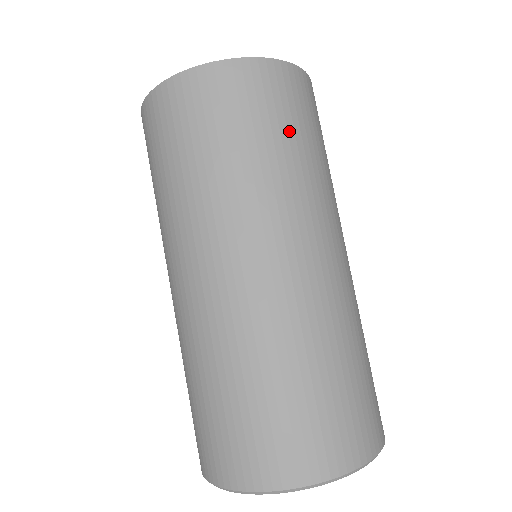
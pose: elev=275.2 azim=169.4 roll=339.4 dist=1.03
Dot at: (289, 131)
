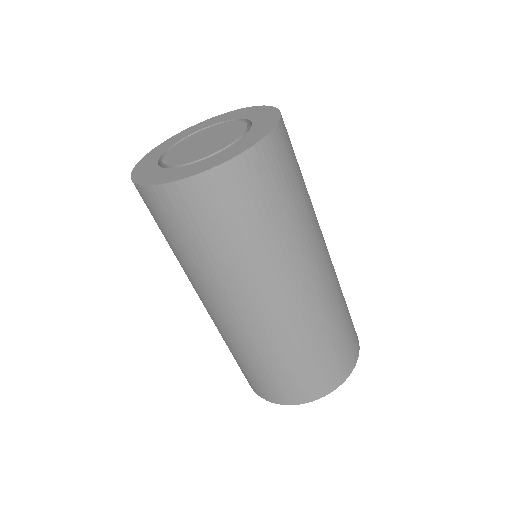
Dot at: (199, 238)
